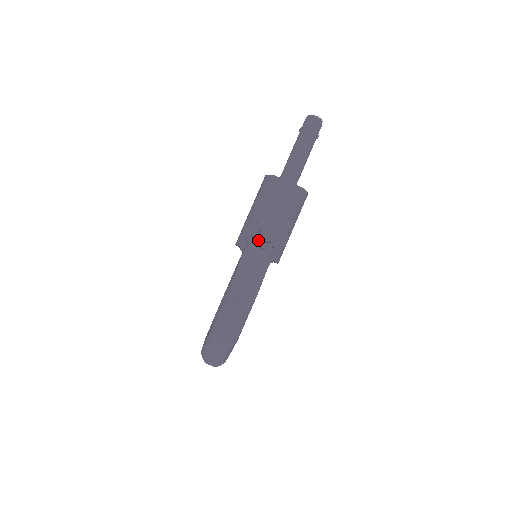
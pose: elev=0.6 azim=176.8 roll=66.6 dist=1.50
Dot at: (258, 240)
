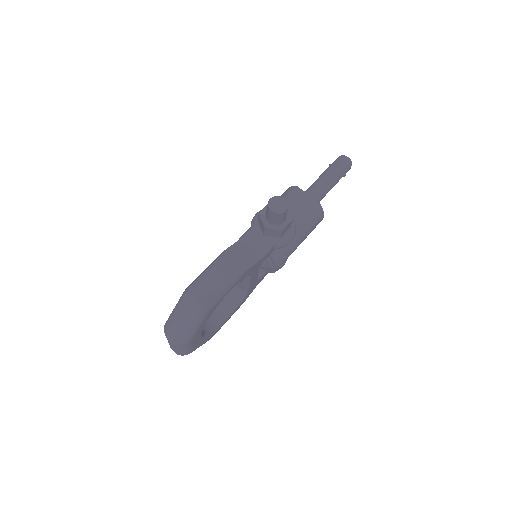
Dot at: (263, 219)
